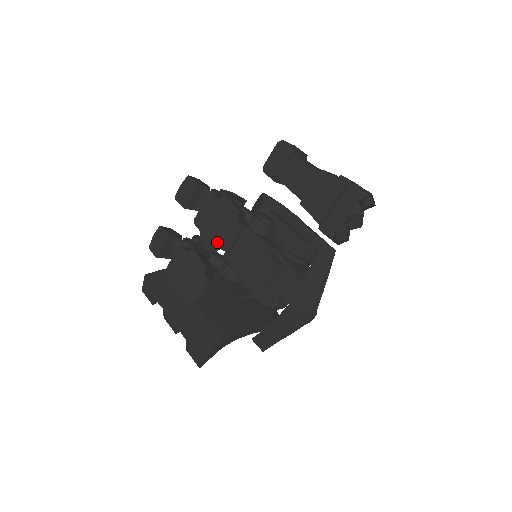
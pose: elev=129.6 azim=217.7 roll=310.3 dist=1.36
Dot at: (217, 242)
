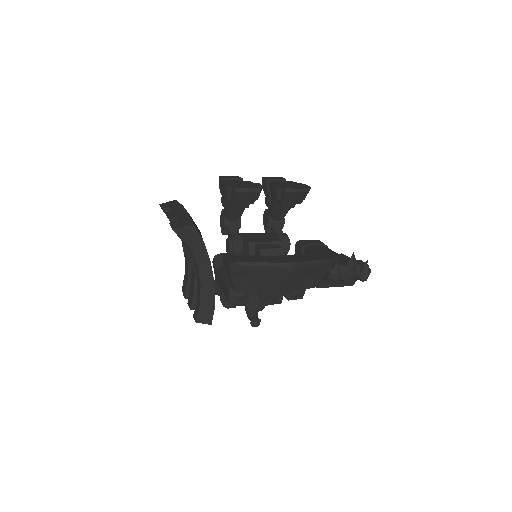
Dot at: (283, 186)
